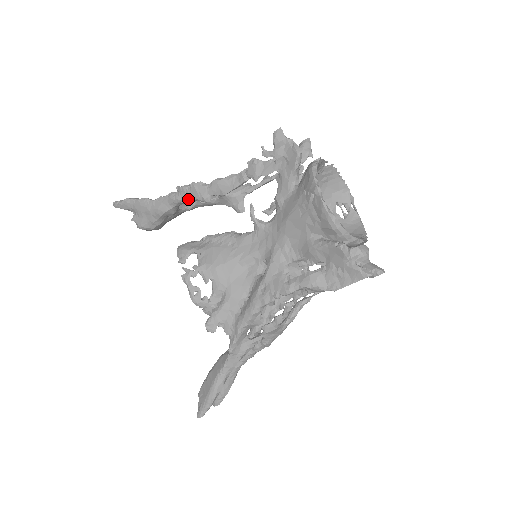
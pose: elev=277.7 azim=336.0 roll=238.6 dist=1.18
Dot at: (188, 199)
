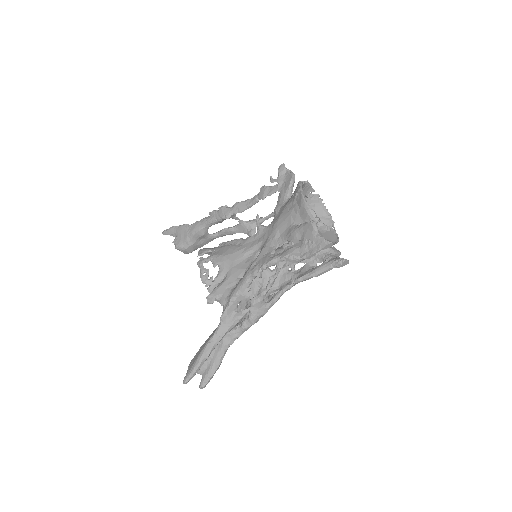
Dot at: (215, 219)
